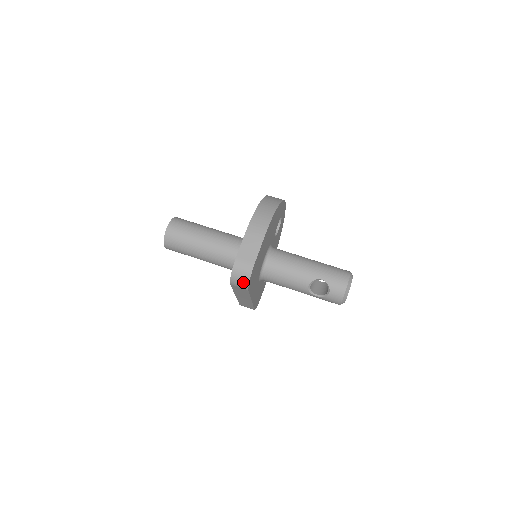
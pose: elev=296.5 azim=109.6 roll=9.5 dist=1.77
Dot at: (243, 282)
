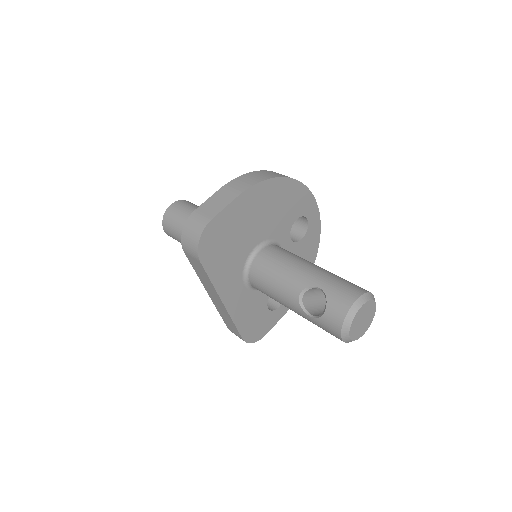
Dot at: (193, 243)
